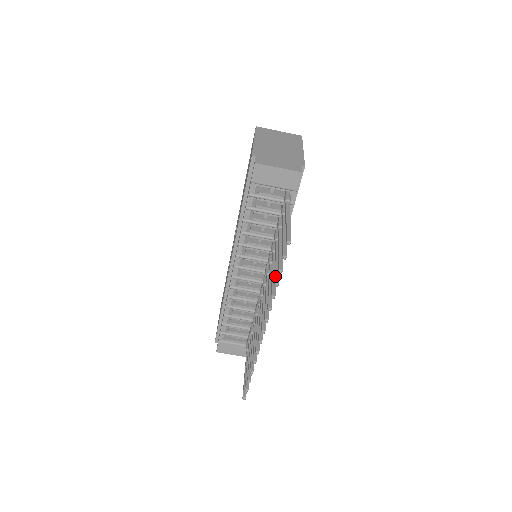
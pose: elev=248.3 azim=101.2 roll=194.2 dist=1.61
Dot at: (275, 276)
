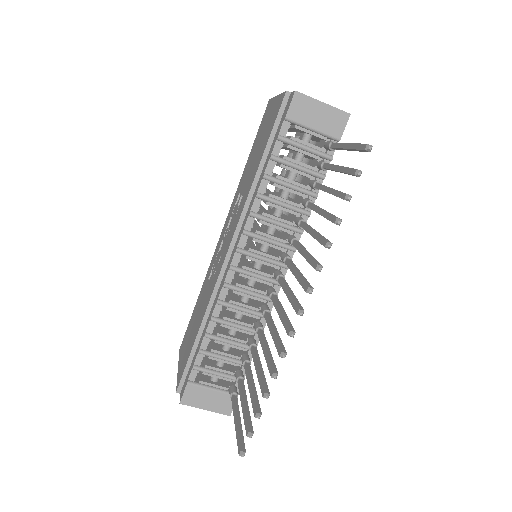
Dot at: (332, 215)
